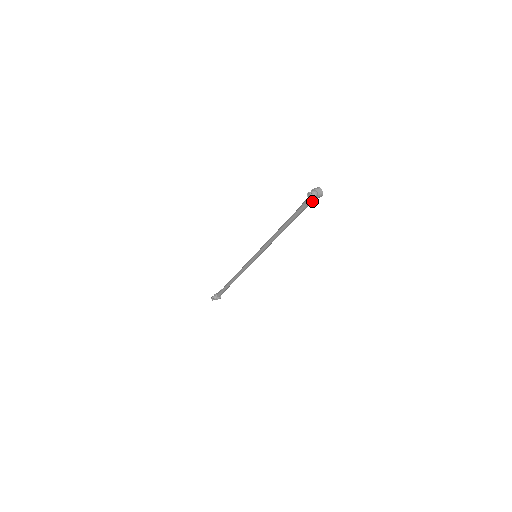
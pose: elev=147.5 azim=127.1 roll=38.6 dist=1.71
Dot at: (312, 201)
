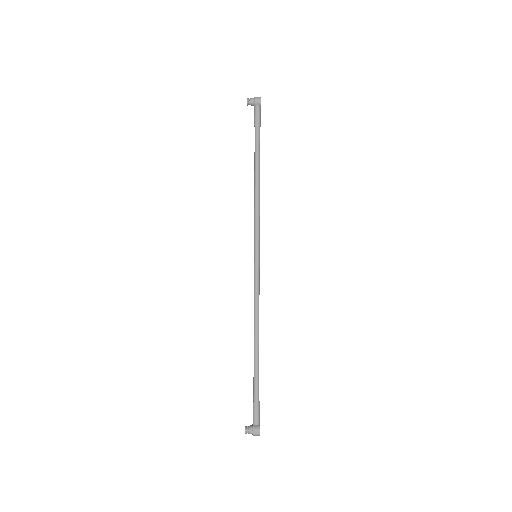
Dot at: (257, 112)
